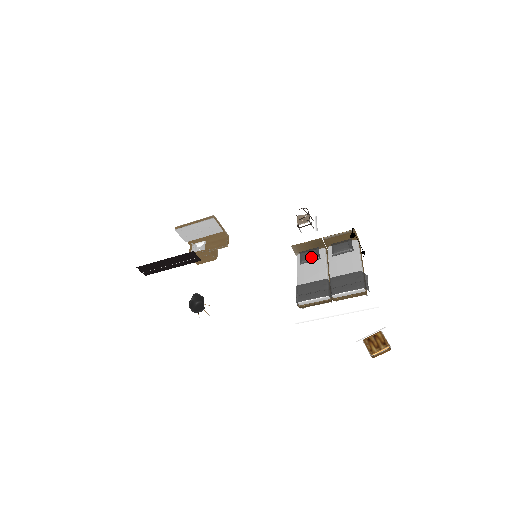
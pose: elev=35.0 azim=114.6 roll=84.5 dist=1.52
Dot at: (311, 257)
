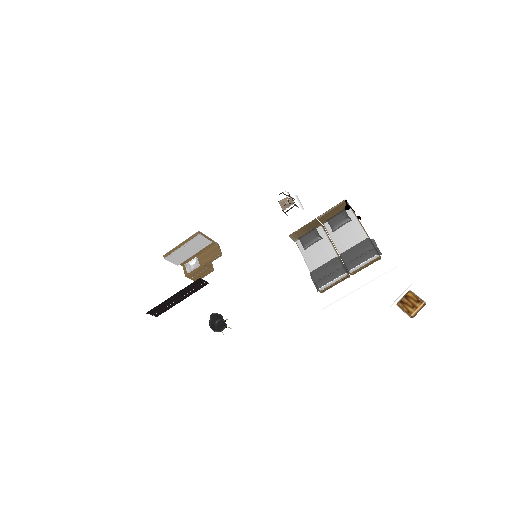
Dot at: (312, 240)
